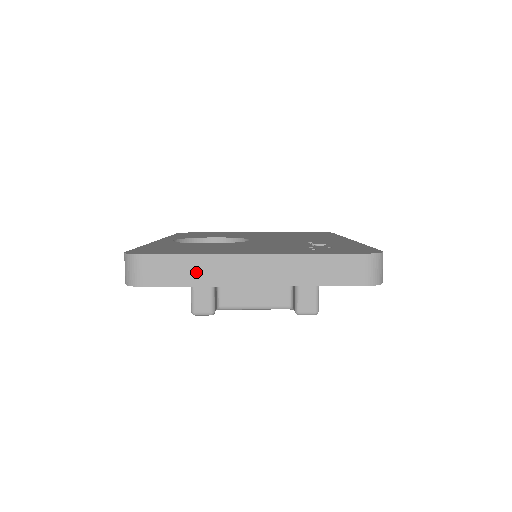
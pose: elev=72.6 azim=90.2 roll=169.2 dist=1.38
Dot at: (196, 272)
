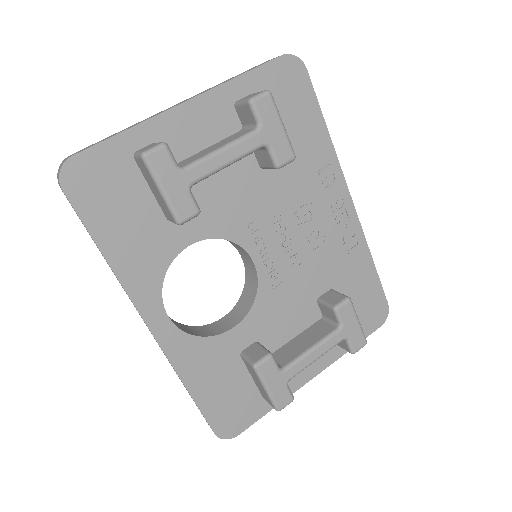
Dot at: occluded
